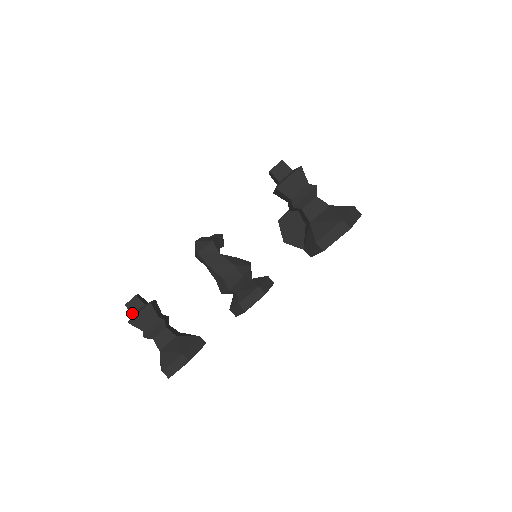
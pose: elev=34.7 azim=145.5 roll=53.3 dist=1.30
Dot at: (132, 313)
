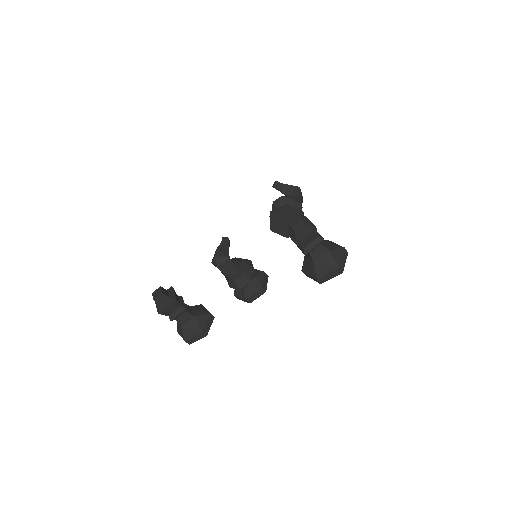
Dot at: (160, 305)
